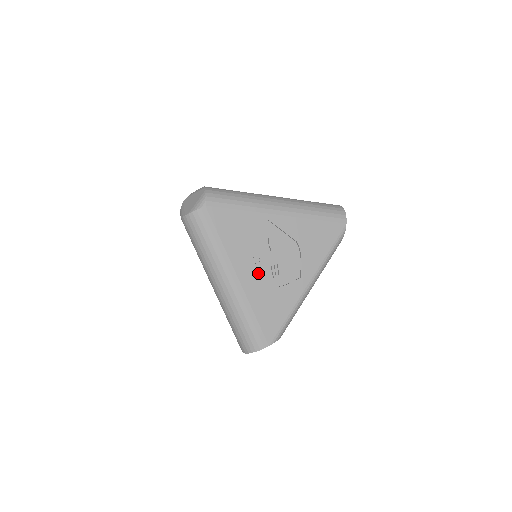
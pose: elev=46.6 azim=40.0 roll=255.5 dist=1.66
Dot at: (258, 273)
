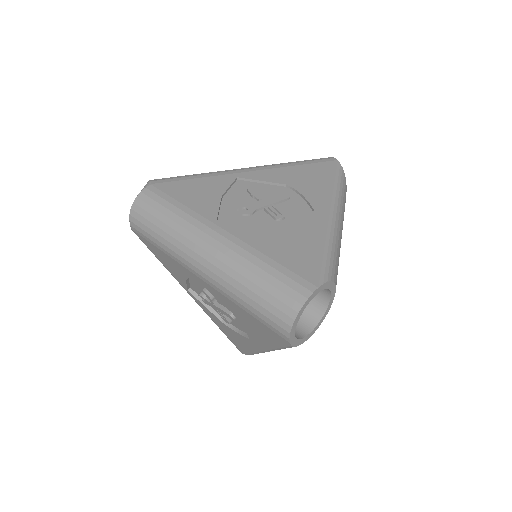
Dot at: (252, 222)
